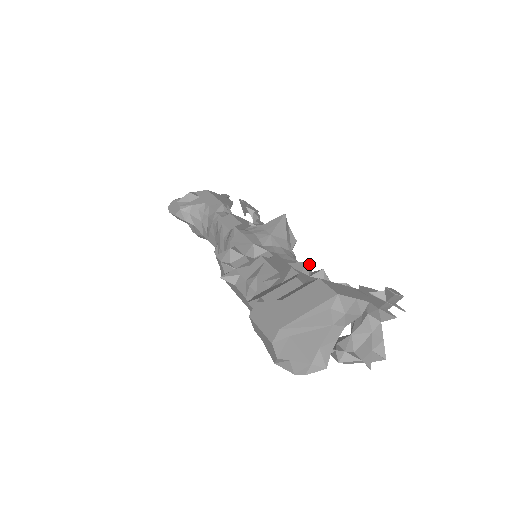
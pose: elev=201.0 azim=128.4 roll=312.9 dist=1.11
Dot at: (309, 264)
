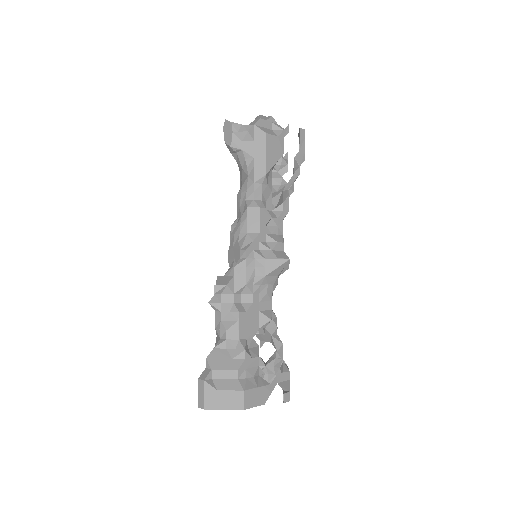
Dot at: occluded
